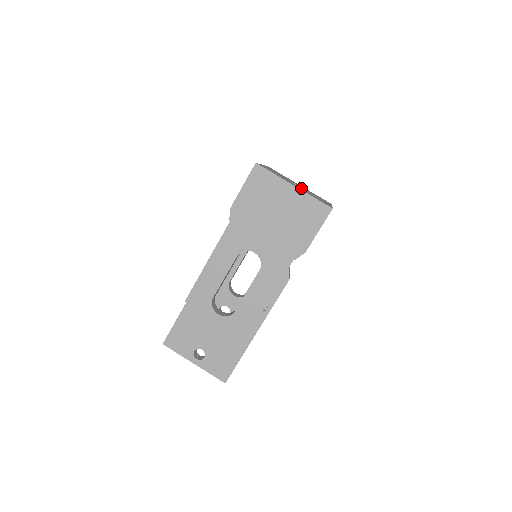
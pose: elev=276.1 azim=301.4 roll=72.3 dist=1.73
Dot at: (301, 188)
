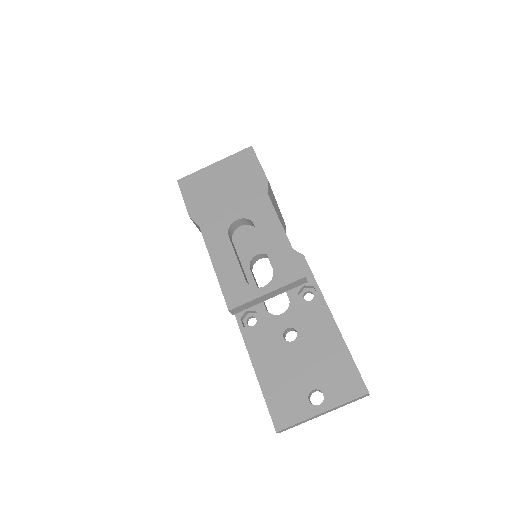
Dot at: occluded
